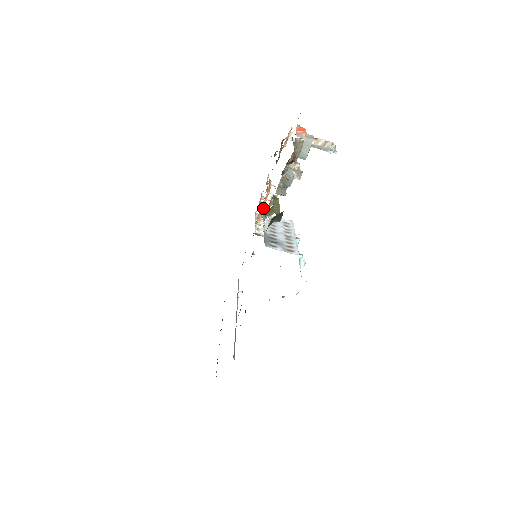
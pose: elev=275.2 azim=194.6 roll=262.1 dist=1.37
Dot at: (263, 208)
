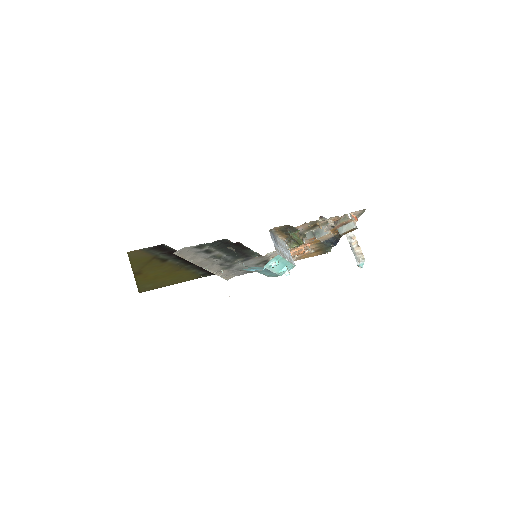
Dot at: occluded
